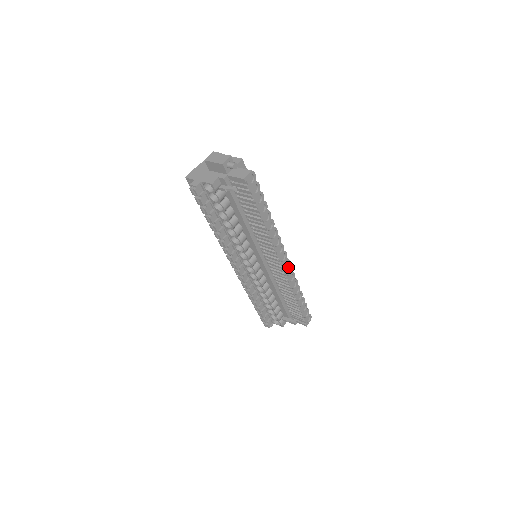
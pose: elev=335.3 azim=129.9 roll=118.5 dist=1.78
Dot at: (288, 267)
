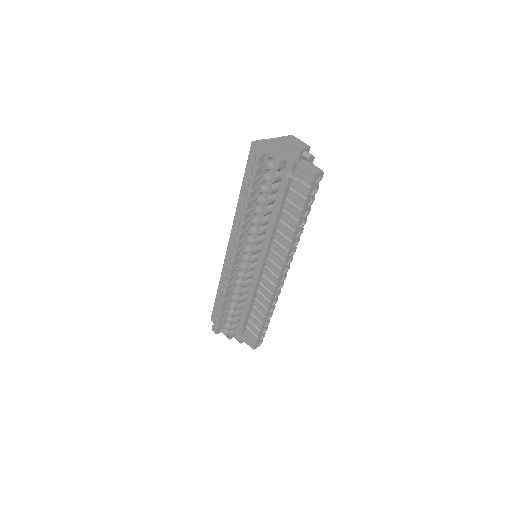
Dot at: (281, 282)
